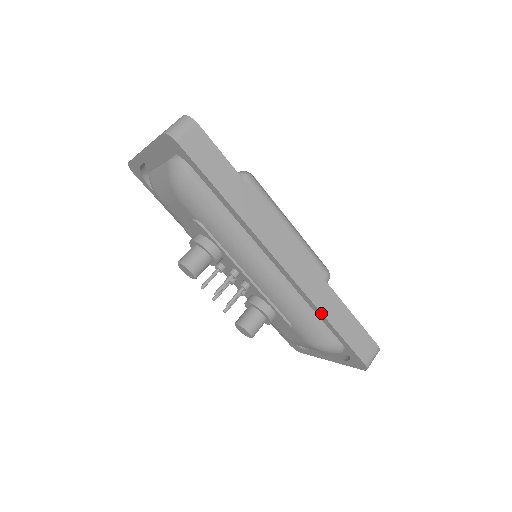
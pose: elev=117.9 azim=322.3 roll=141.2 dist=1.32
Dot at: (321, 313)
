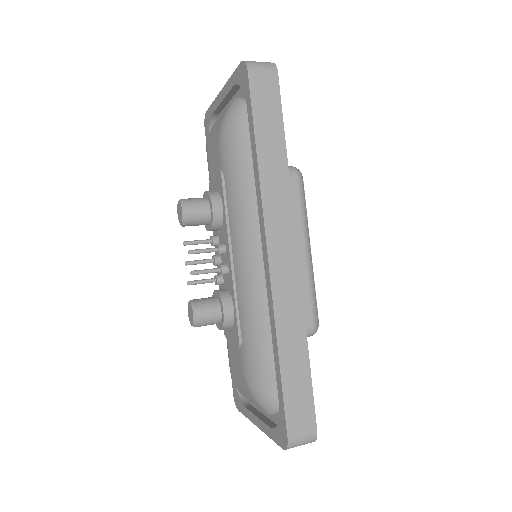
Dot at: (276, 336)
